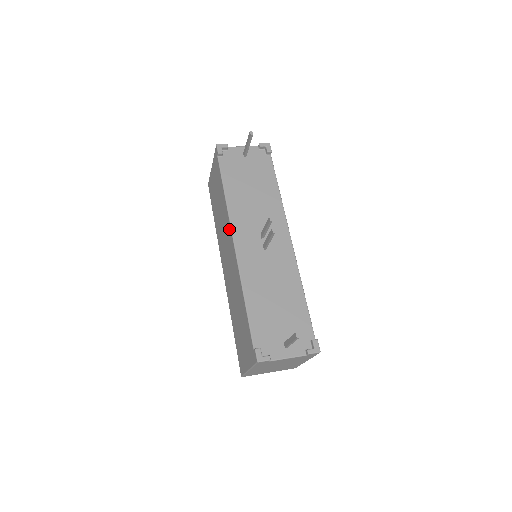
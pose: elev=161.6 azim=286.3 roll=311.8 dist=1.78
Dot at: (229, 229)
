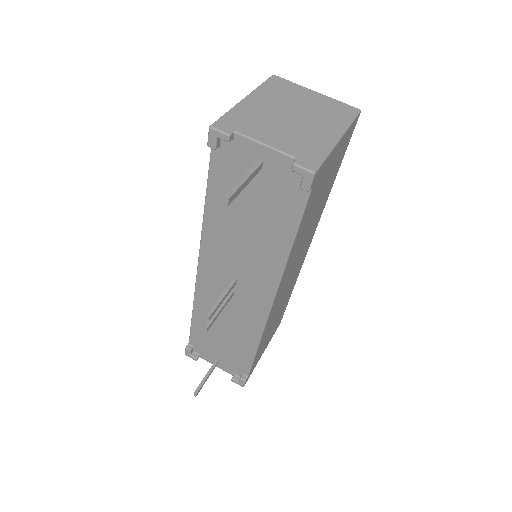
Dot at: occluded
